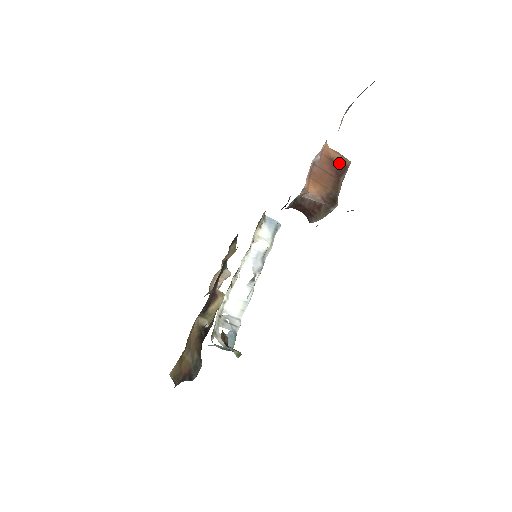
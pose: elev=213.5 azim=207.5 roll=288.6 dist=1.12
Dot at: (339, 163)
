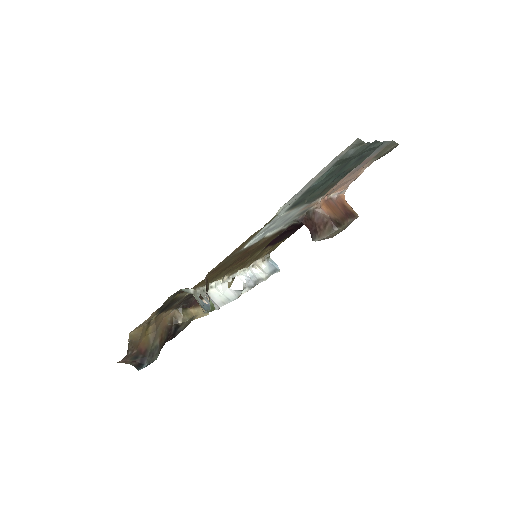
Dot at: (350, 210)
